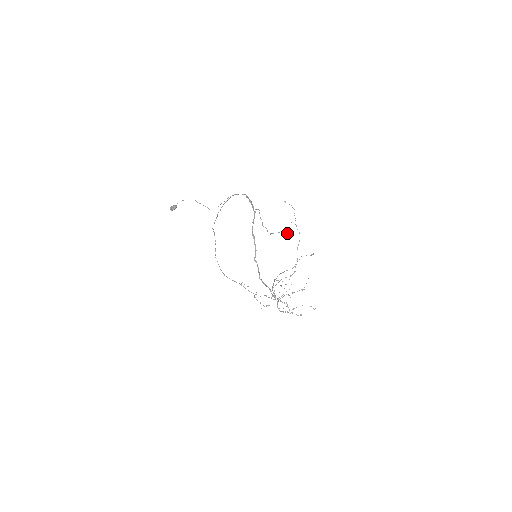
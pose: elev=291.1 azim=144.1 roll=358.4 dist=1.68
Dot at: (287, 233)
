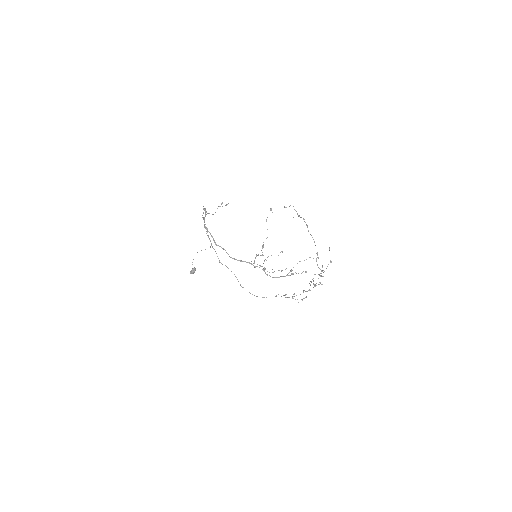
Dot at: (222, 202)
